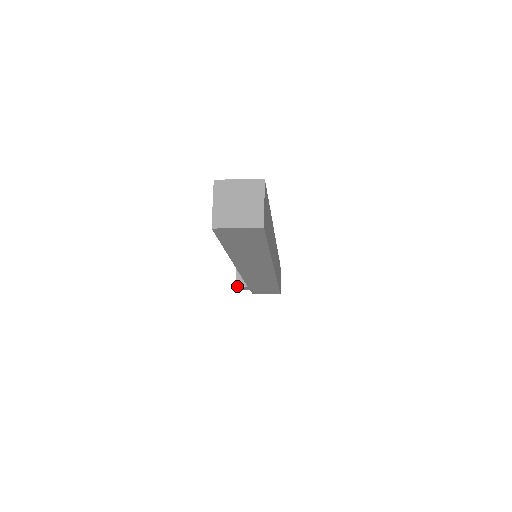
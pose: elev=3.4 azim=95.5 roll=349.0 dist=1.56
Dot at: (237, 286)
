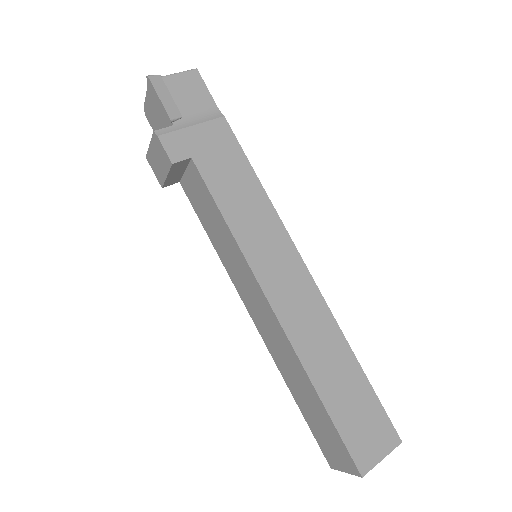
Dot at: occluded
